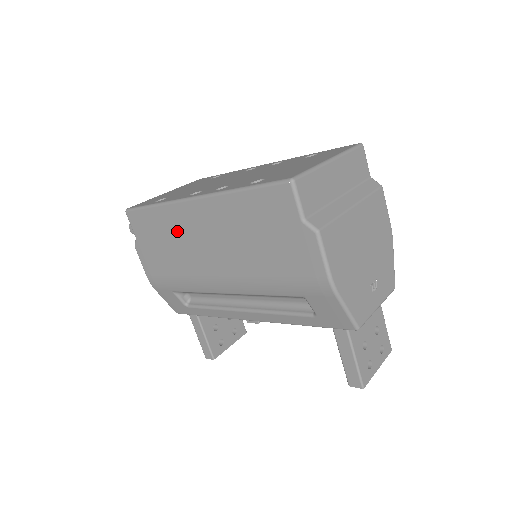
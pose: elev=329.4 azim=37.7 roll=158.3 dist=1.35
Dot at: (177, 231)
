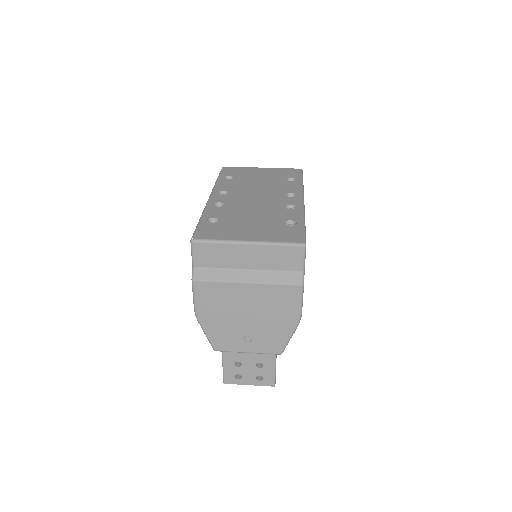
Dot at: occluded
